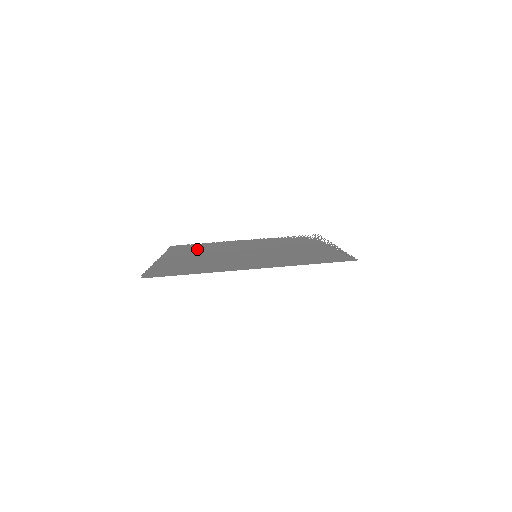
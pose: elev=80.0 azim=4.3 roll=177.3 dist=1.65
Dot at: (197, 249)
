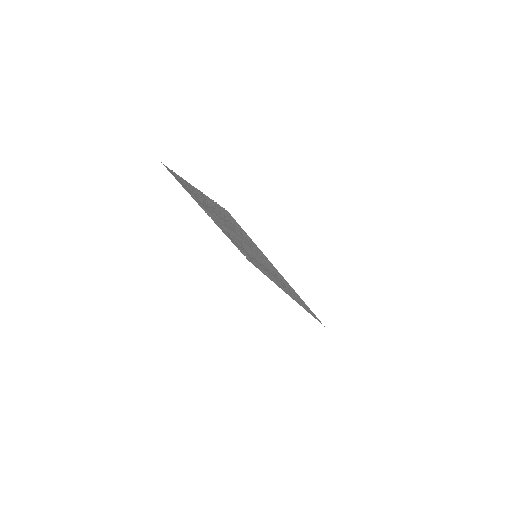
Dot at: occluded
